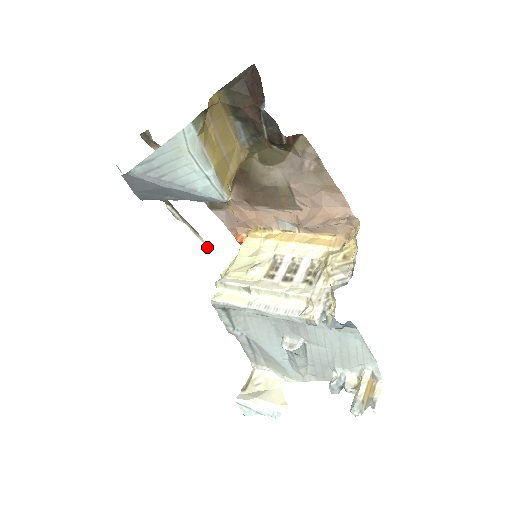
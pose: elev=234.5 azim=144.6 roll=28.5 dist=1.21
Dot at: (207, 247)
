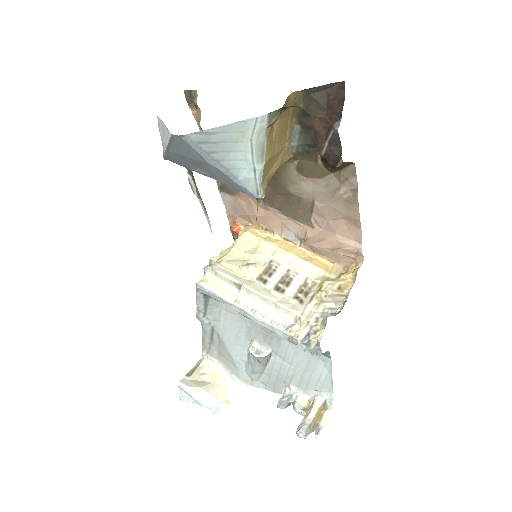
Dot at: (210, 229)
